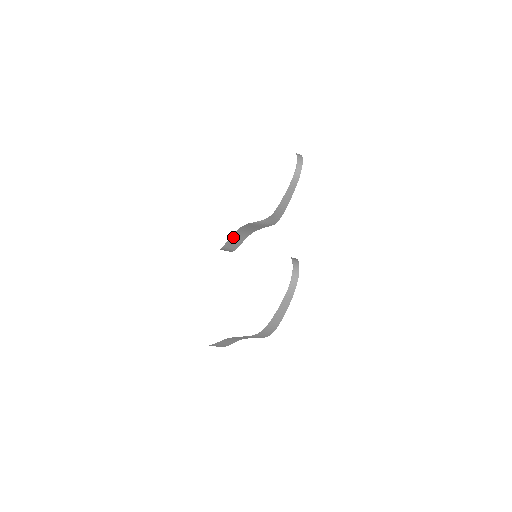
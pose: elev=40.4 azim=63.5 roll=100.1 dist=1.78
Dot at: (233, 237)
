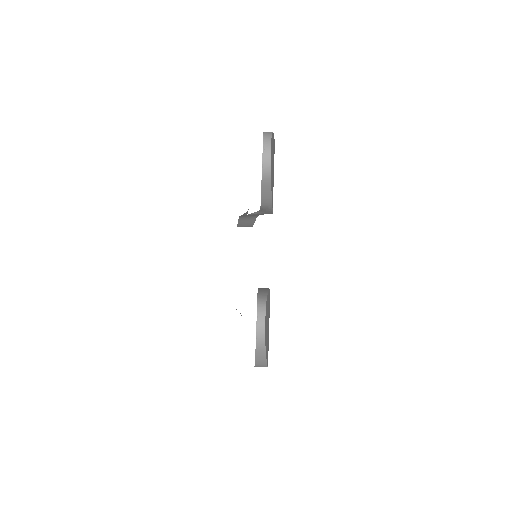
Dot at: (241, 220)
